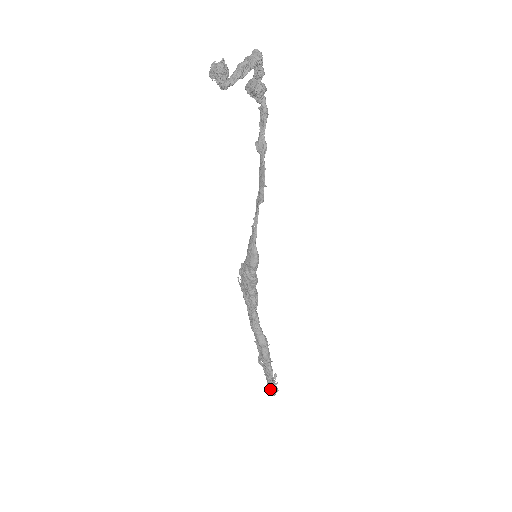
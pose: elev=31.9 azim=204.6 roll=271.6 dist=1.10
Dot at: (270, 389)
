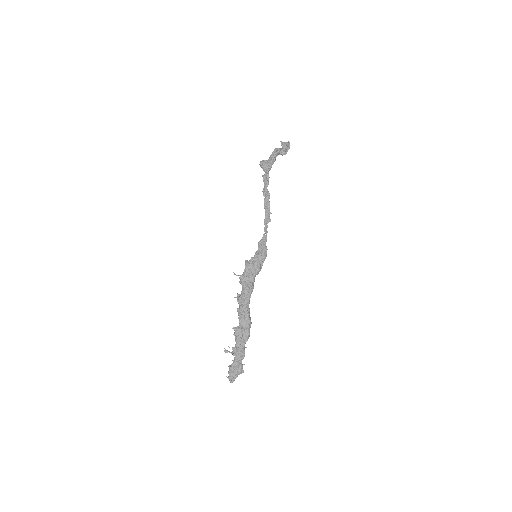
Dot at: (240, 370)
